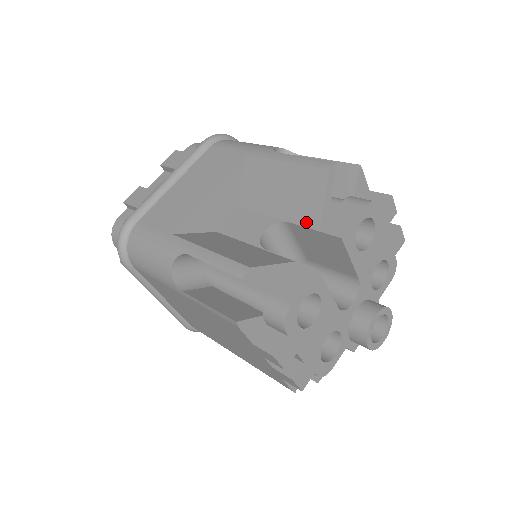
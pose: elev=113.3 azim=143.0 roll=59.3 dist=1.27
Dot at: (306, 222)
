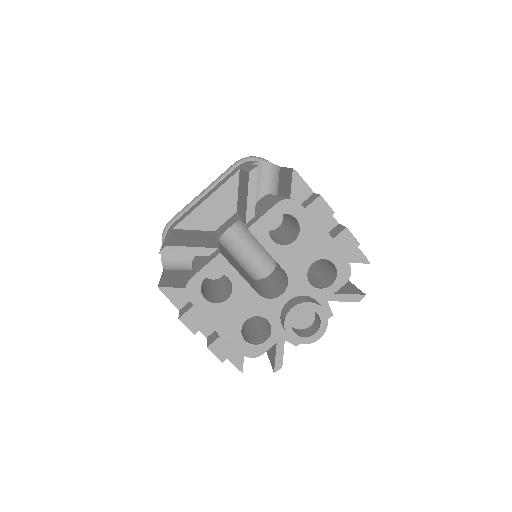
Dot at: (244, 218)
